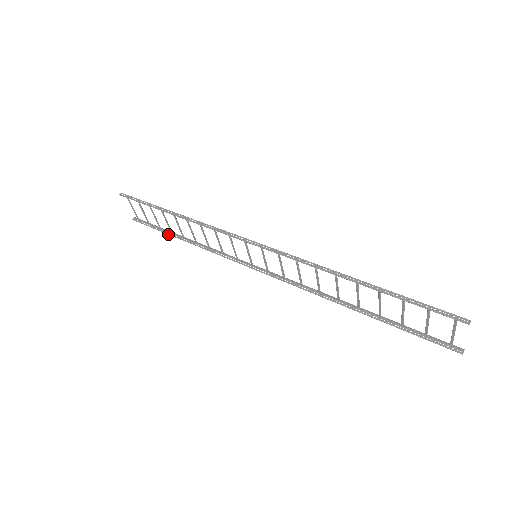
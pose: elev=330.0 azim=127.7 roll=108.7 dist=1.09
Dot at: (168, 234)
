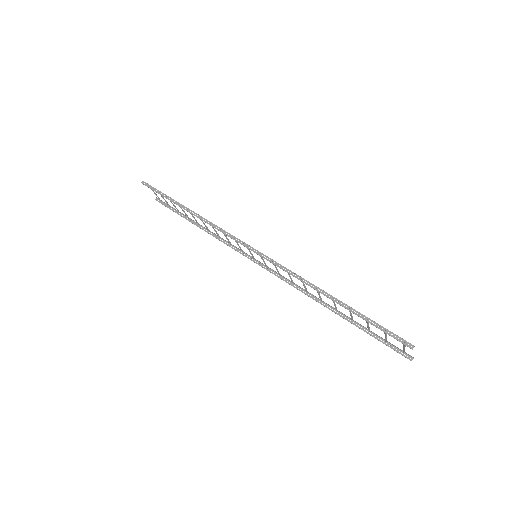
Dot at: (186, 219)
